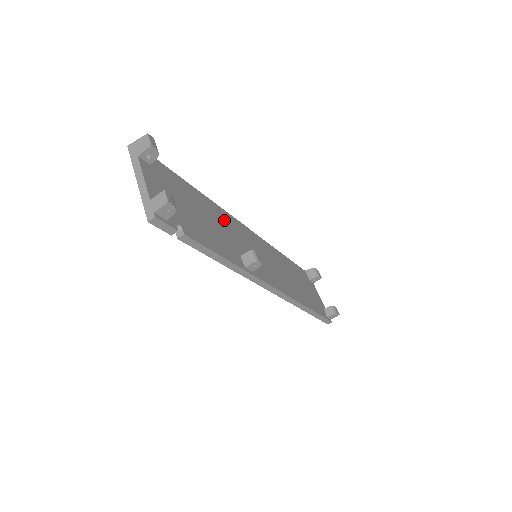
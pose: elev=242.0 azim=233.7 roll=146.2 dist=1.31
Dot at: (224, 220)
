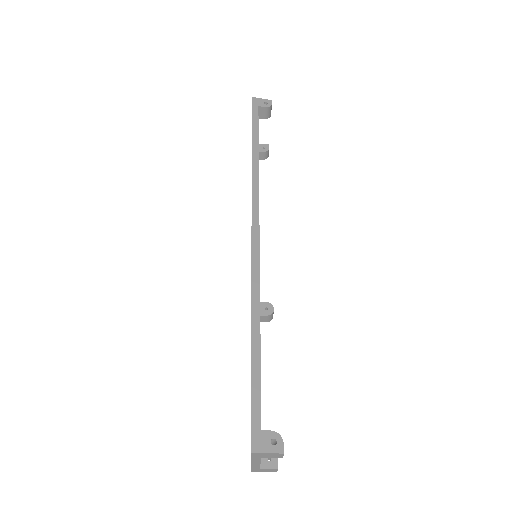
Dot at: occluded
